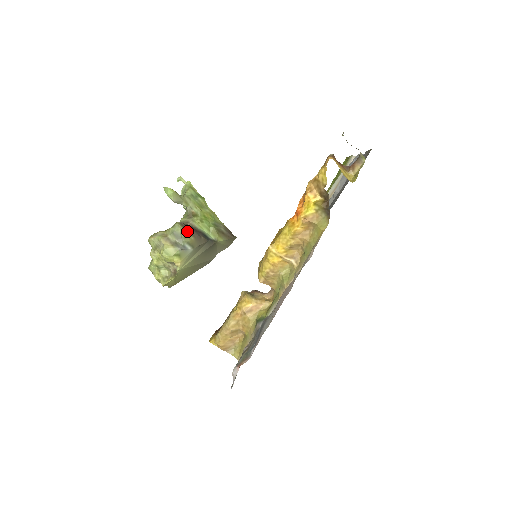
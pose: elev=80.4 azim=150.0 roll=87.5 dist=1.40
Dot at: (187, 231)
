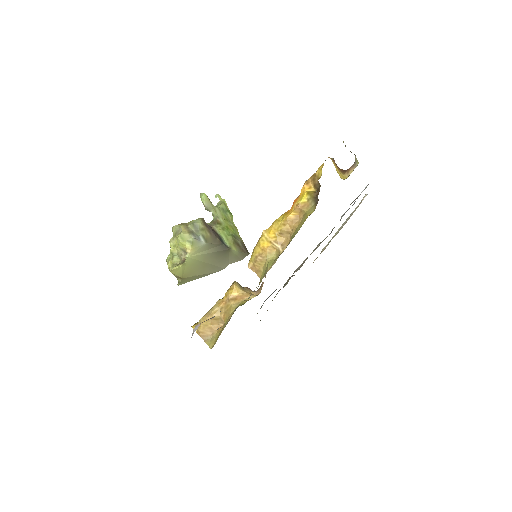
Dot at: (206, 226)
